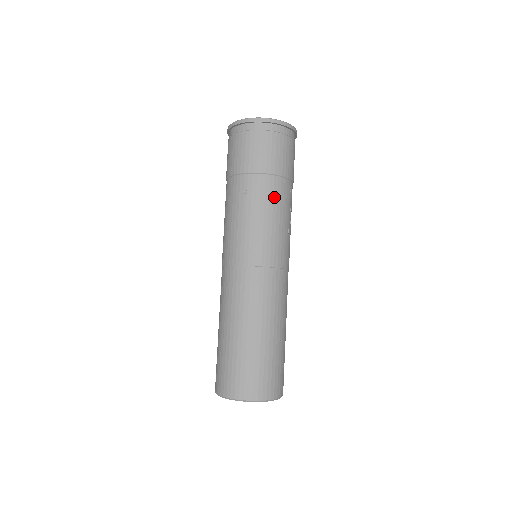
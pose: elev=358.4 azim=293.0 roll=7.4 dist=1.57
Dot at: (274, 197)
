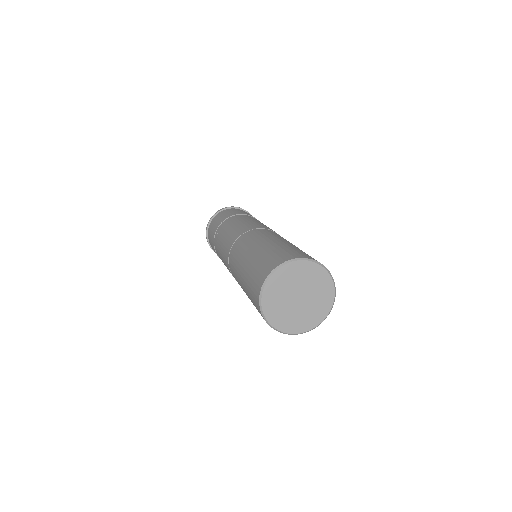
Dot at: occluded
